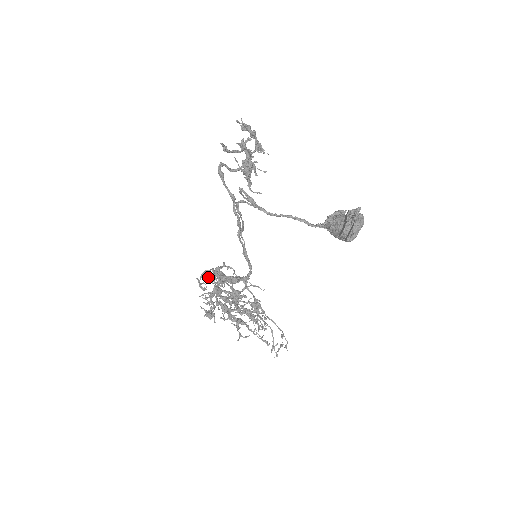
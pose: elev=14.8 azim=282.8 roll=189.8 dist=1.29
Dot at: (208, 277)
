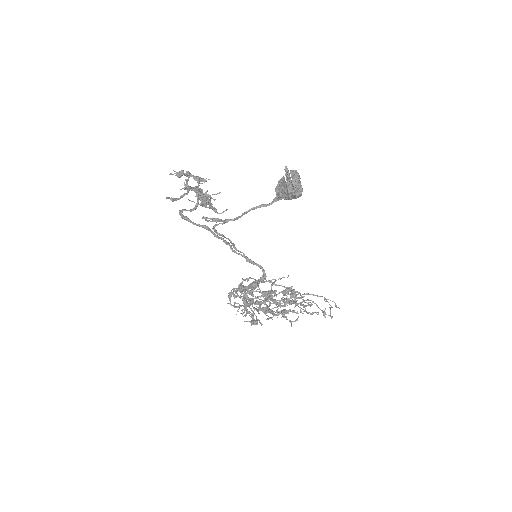
Dot at: (233, 296)
